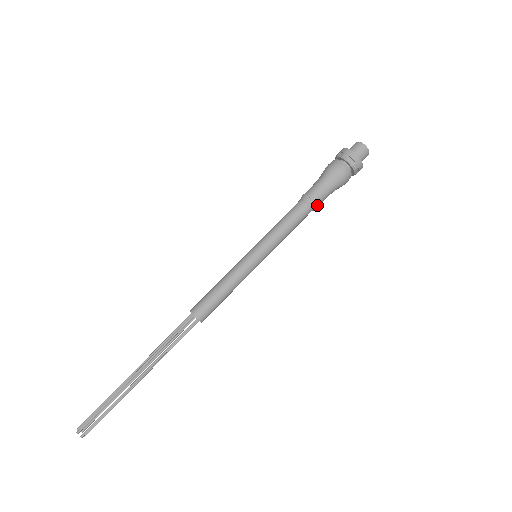
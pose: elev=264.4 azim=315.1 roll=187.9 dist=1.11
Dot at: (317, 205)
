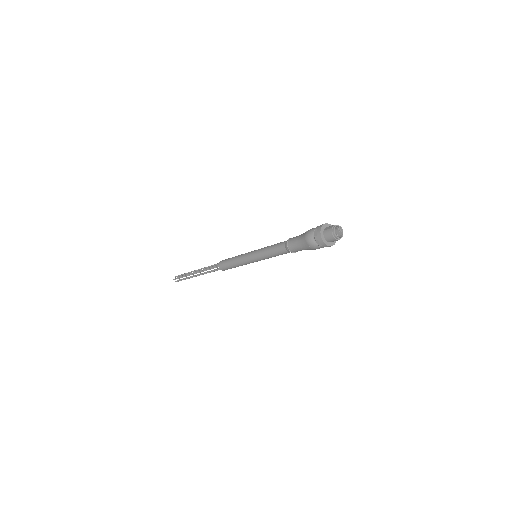
Dot at: (295, 252)
